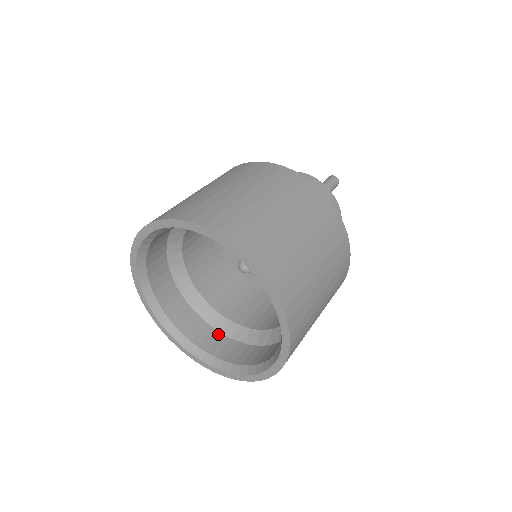
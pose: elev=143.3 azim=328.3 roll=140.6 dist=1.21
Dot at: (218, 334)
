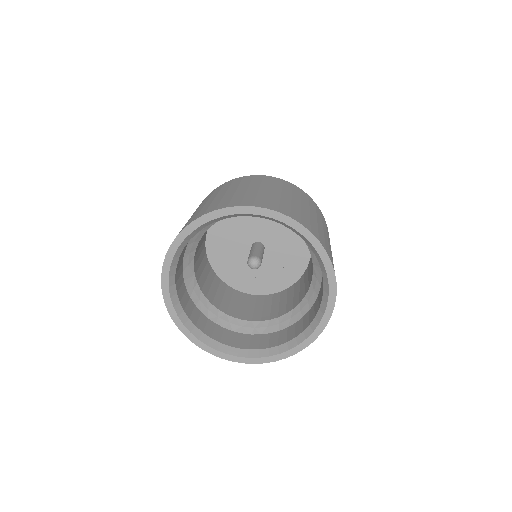
Dot at: (292, 326)
